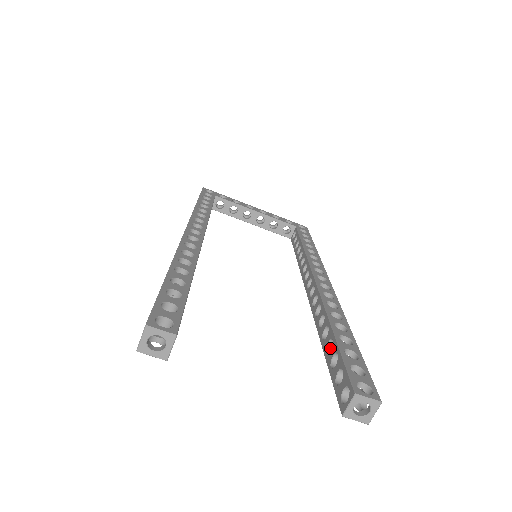
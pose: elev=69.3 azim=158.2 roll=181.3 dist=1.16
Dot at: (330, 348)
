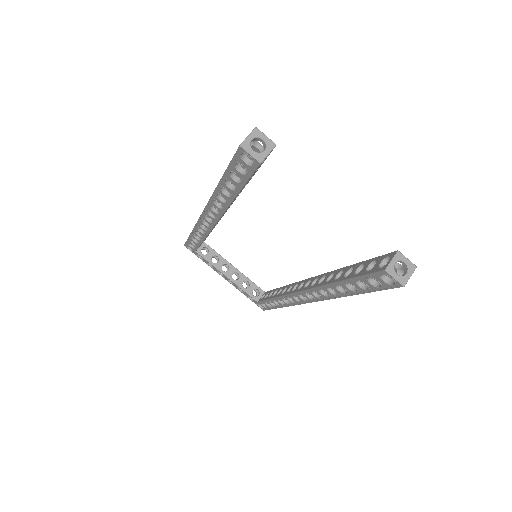
Dot at: occluded
